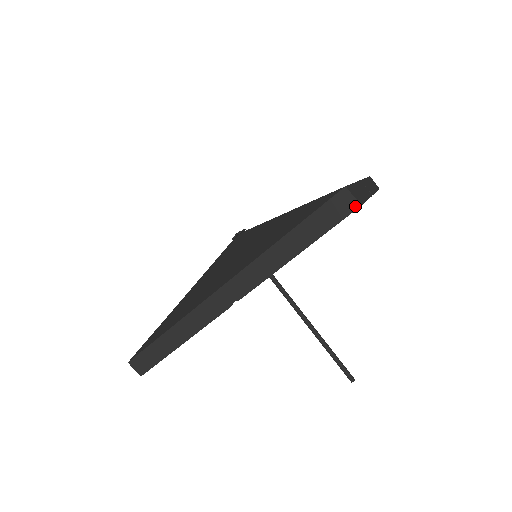
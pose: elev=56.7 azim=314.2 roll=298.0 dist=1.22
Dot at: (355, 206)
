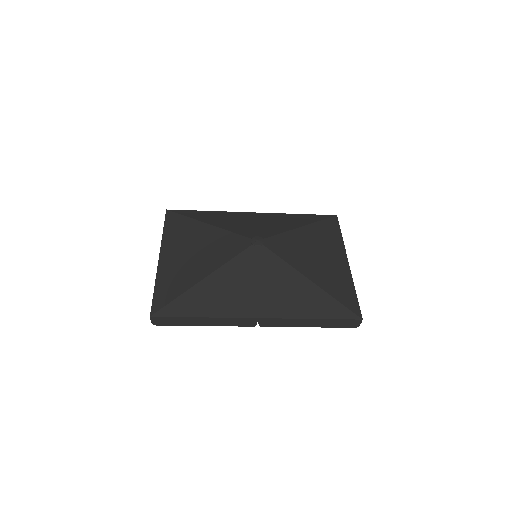
Dot at: occluded
